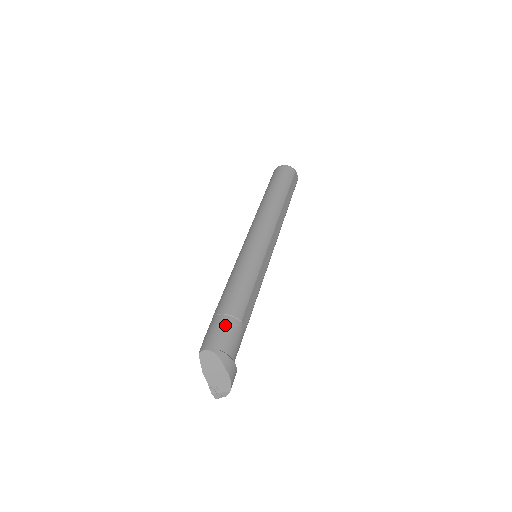
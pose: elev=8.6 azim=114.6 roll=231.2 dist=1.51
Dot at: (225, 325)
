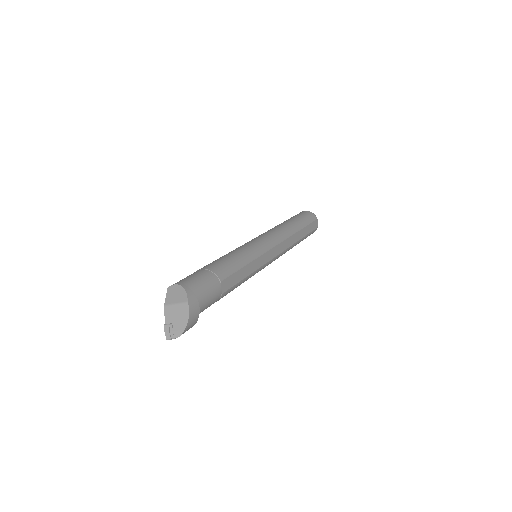
Dot at: (204, 275)
